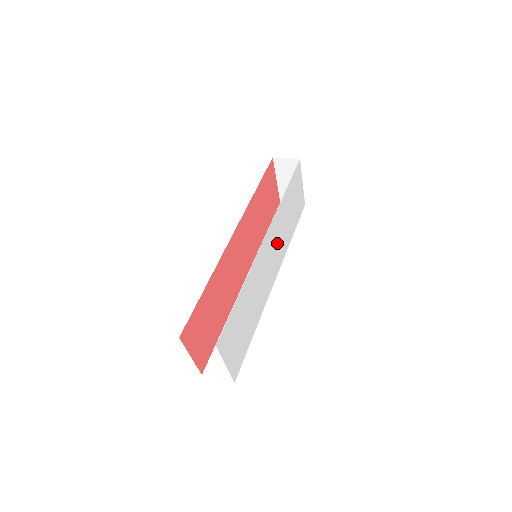
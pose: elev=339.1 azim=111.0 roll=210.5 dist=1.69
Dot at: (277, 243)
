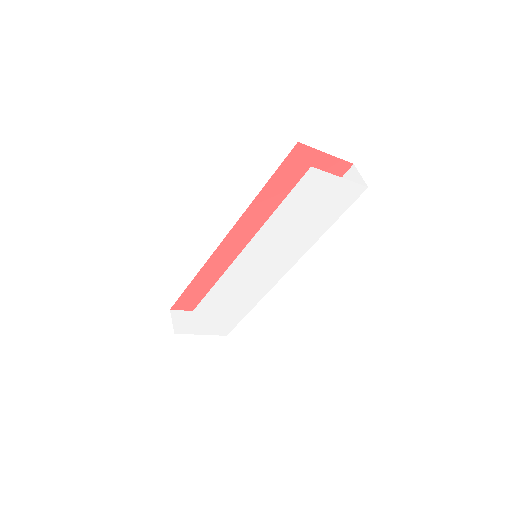
Dot at: (273, 254)
